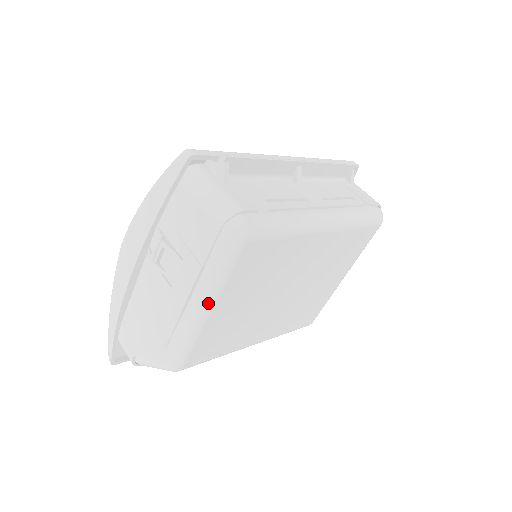
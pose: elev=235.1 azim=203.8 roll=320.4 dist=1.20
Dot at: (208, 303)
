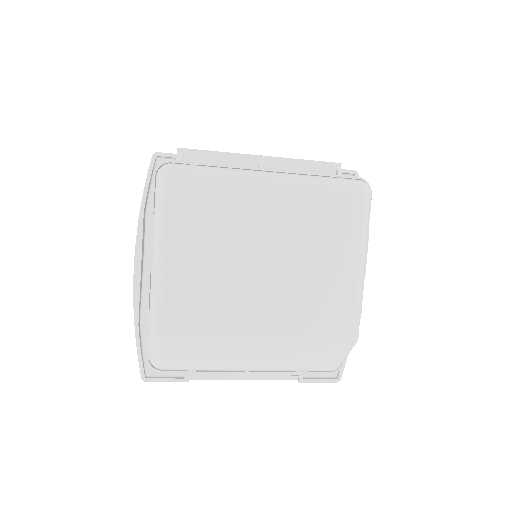
Dot at: (160, 246)
